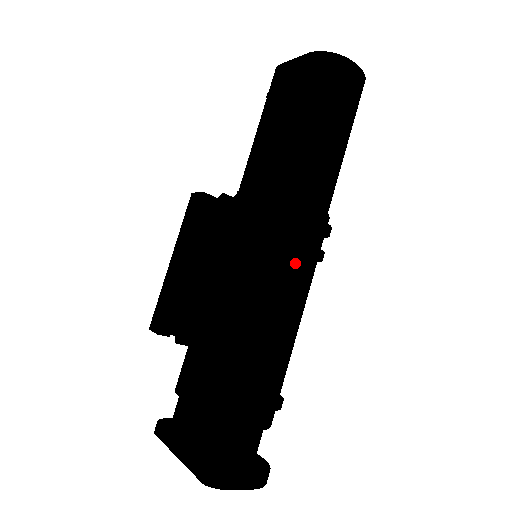
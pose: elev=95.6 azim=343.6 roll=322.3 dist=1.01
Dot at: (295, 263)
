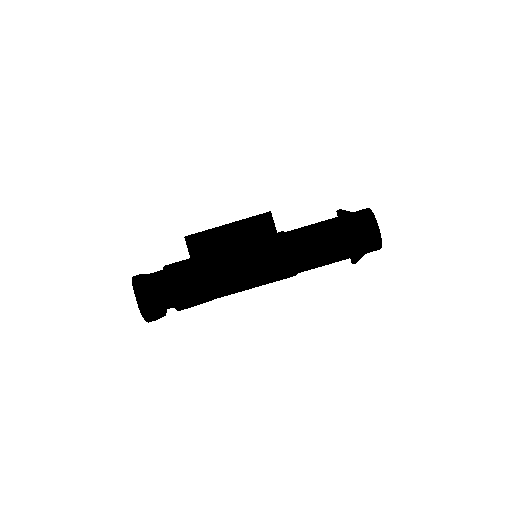
Dot at: (255, 258)
